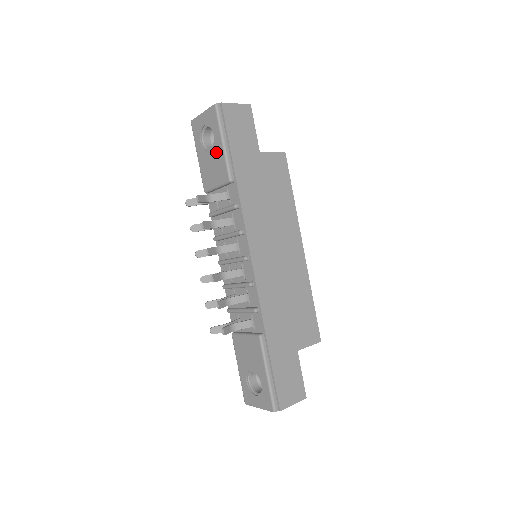
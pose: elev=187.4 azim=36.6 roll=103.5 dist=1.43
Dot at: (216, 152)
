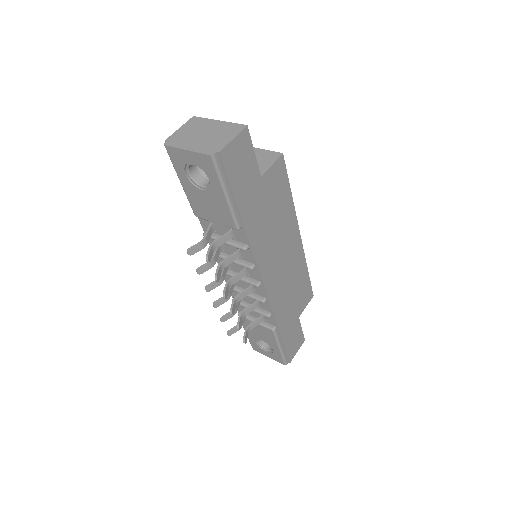
Dot at: (215, 198)
